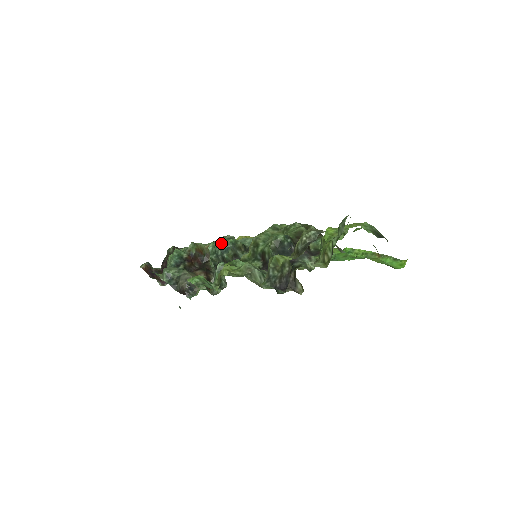
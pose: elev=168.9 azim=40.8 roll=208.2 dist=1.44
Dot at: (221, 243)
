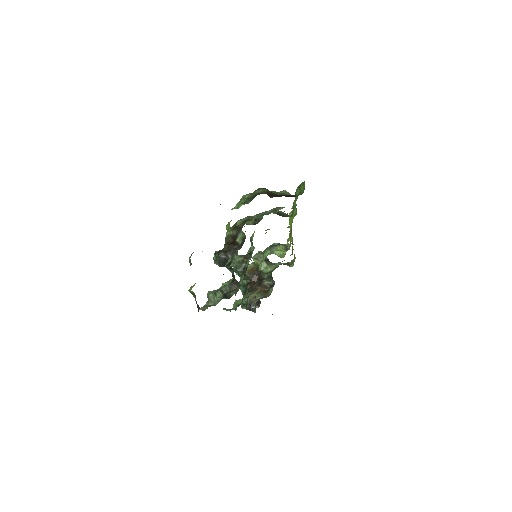
Dot at: occluded
